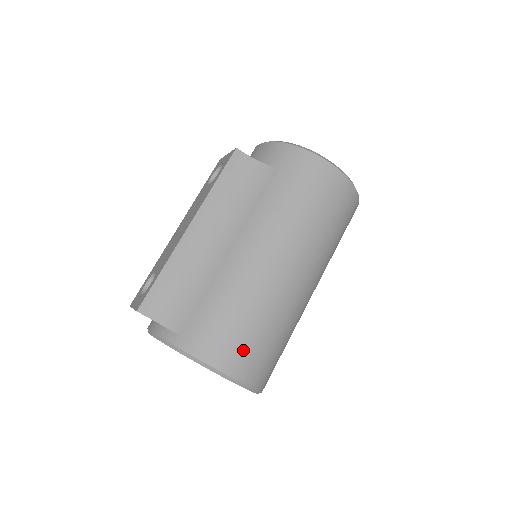
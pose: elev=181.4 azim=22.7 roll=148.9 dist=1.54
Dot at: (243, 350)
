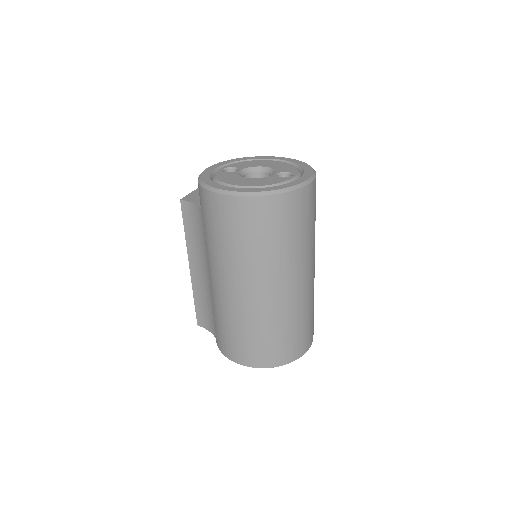
Dot at: (245, 350)
